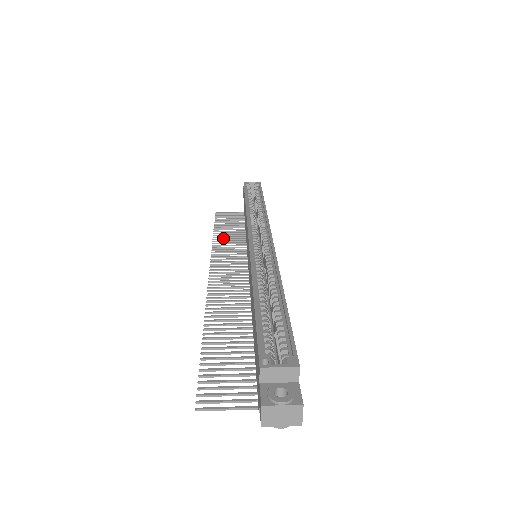
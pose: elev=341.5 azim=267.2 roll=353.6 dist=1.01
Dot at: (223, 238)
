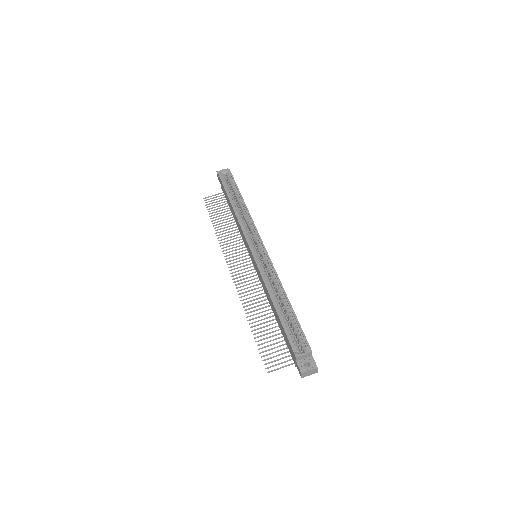
Dot at: (222, 231)
